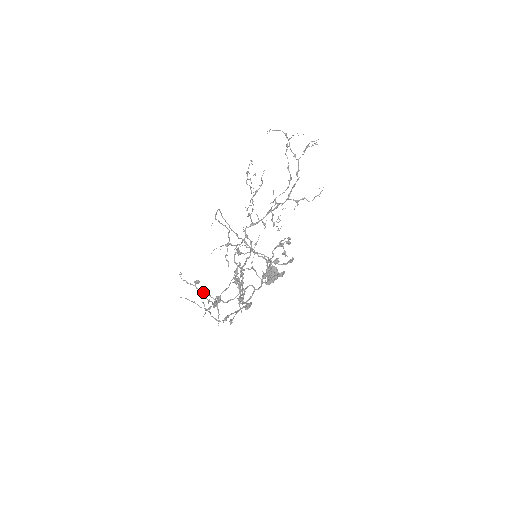
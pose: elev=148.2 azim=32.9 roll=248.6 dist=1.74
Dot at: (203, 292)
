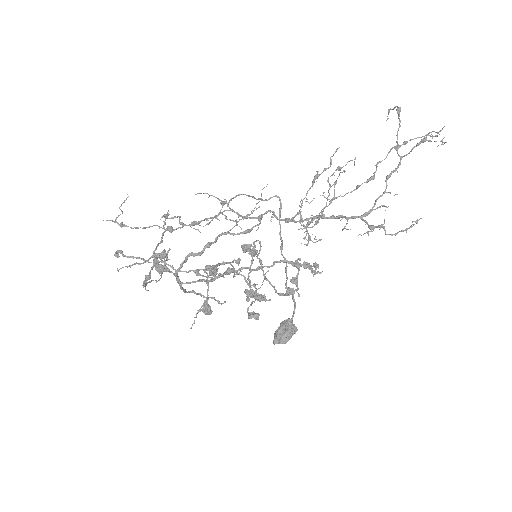
Dot at: (162, 240)
